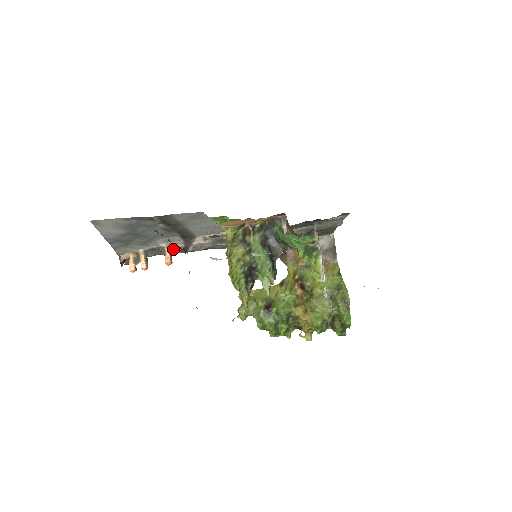
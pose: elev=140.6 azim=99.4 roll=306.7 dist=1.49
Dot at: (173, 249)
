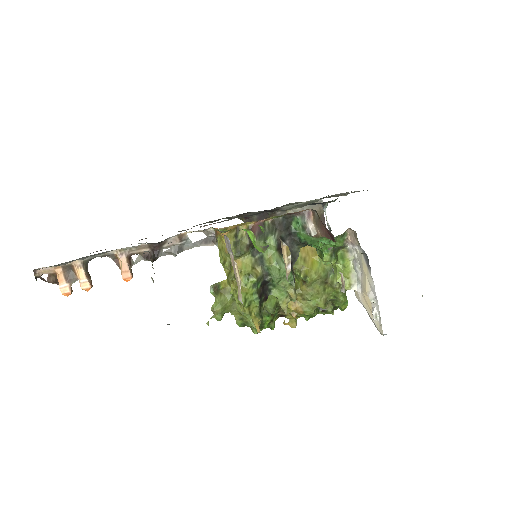
Dot at: occluded
